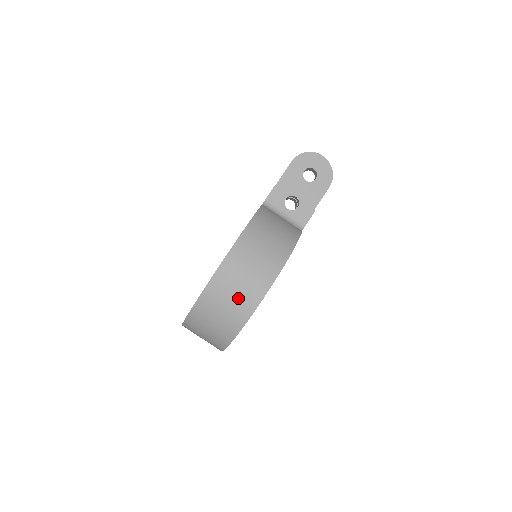
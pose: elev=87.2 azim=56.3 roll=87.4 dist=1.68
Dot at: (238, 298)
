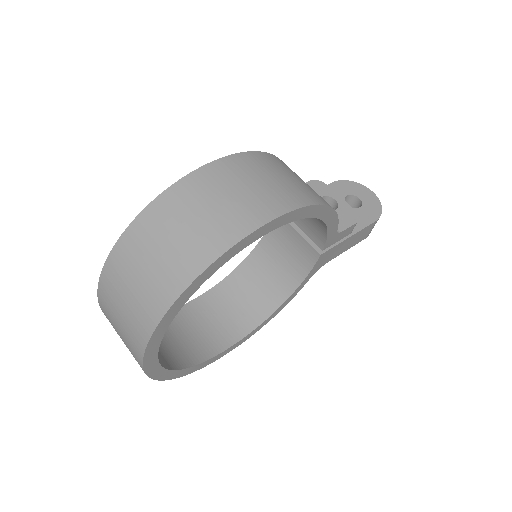
Dot at: (232, 205)
